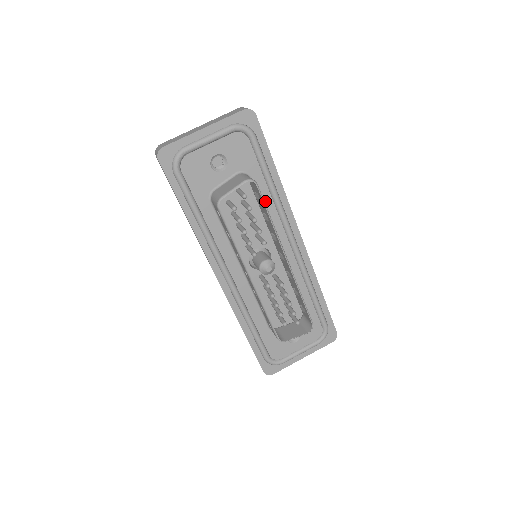
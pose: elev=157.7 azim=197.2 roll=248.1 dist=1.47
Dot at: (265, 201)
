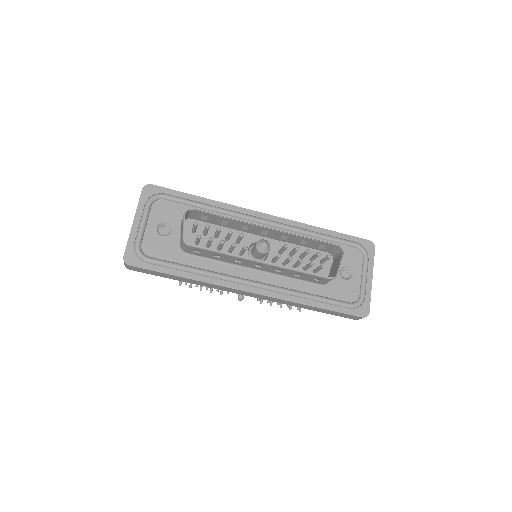
Dot at: occluded
